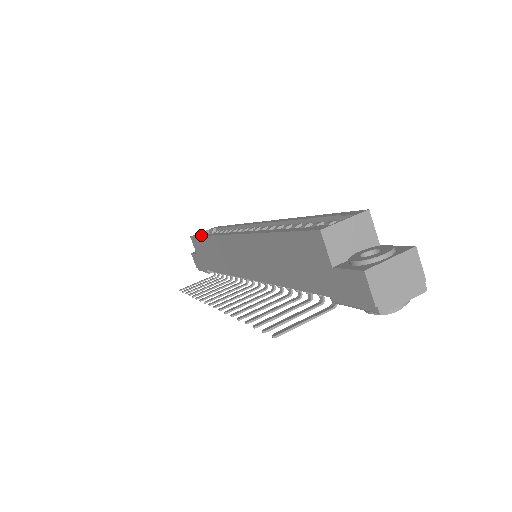
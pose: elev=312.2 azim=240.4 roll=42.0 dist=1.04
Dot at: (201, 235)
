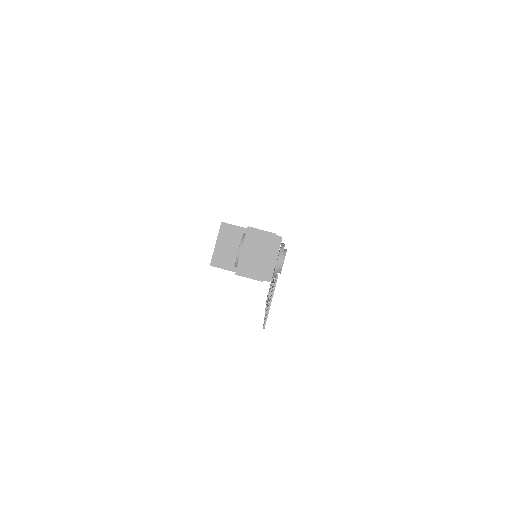
Dot at: occluded
